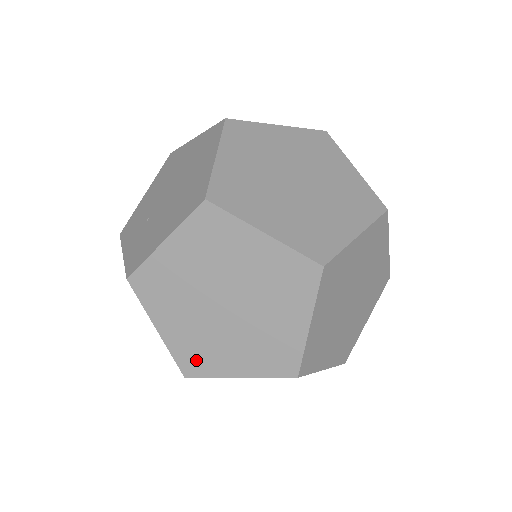
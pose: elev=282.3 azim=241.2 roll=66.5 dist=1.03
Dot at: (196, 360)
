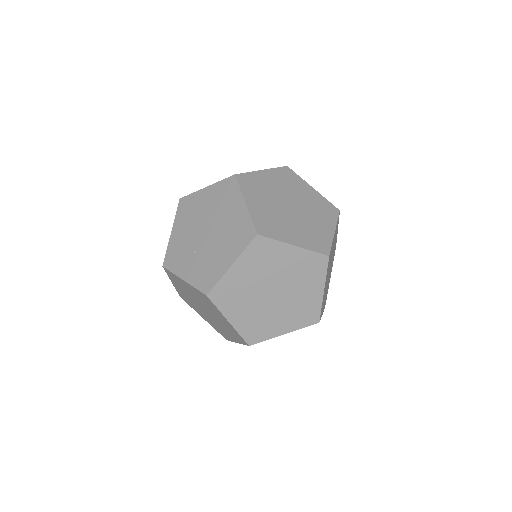
Dot at: (256, 333)
